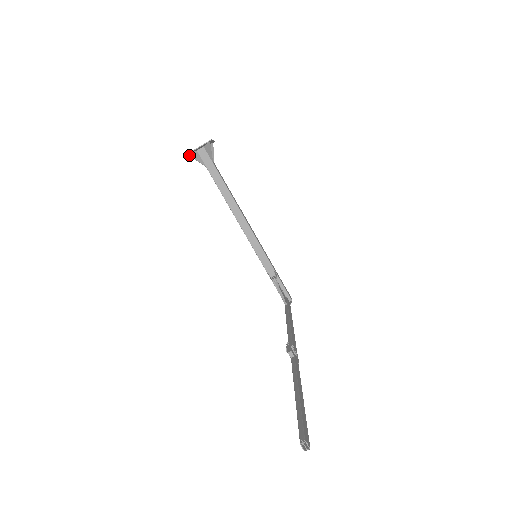
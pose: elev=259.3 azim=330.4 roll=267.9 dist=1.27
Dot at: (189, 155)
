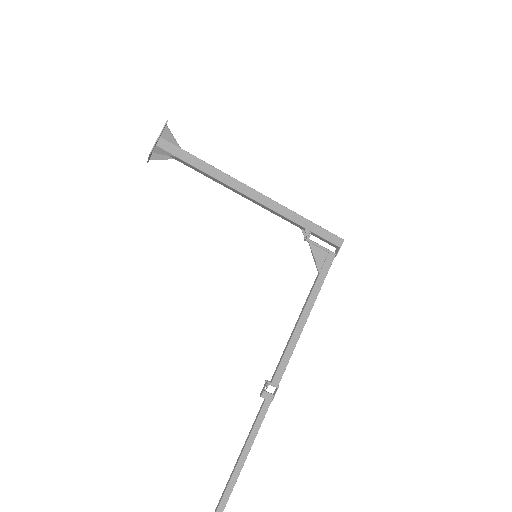
Dot at: (151, 159)
